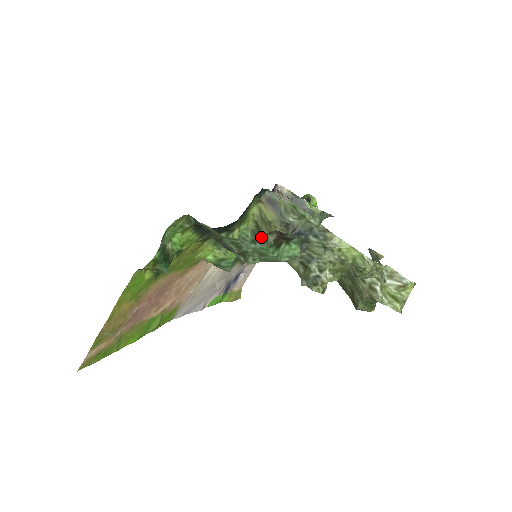
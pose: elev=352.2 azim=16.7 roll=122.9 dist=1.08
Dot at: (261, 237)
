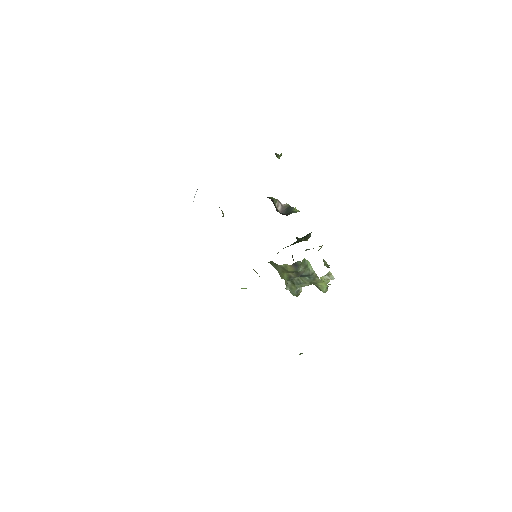
Dot at: (273, 266)
